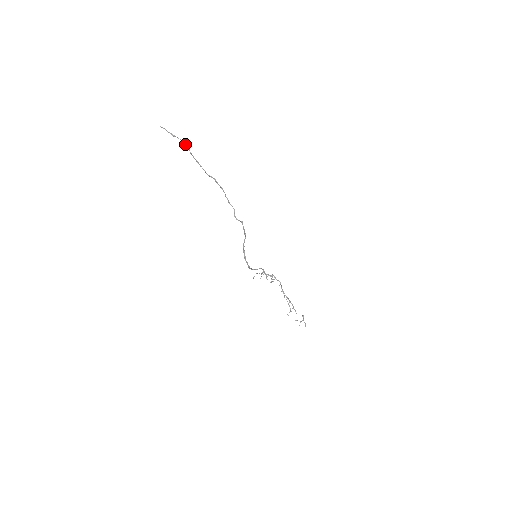
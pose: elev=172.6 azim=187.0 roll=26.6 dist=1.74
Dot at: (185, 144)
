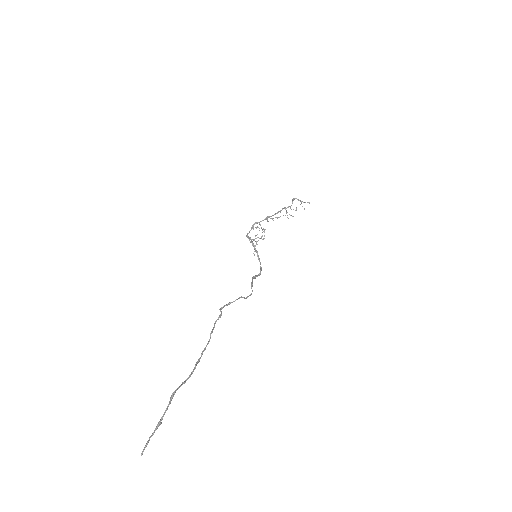
Dot at: occluded
